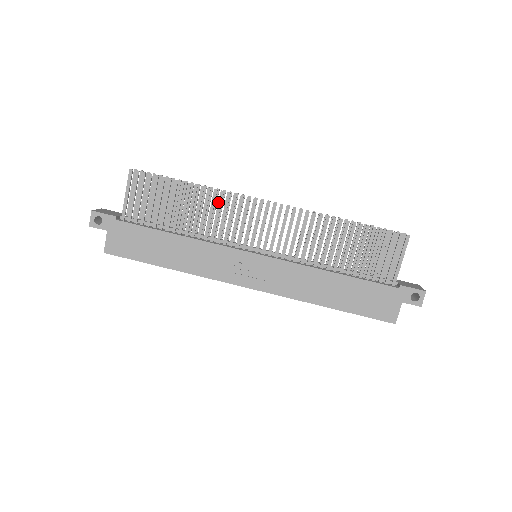
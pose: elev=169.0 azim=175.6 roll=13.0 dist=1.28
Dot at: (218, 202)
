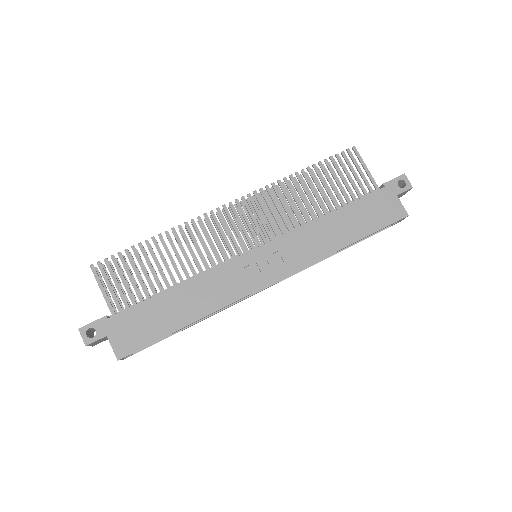
Dot at: (189, 234)
